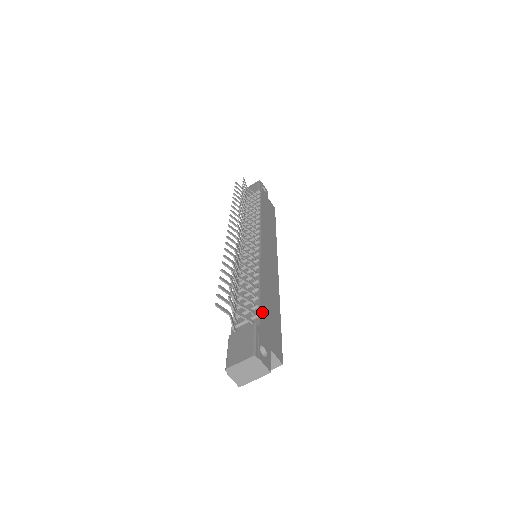
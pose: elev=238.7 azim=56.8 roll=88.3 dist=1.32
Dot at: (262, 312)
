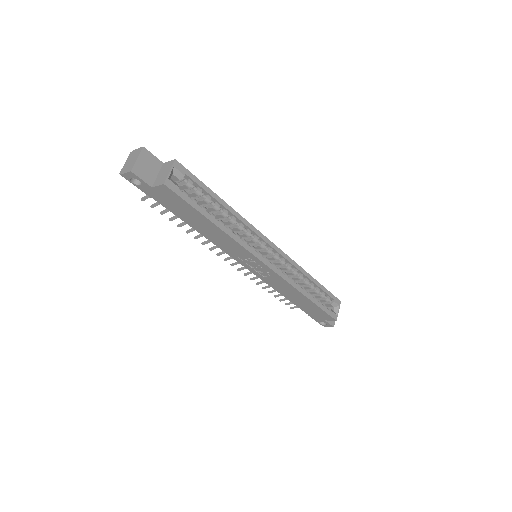
Dot at: occluded
